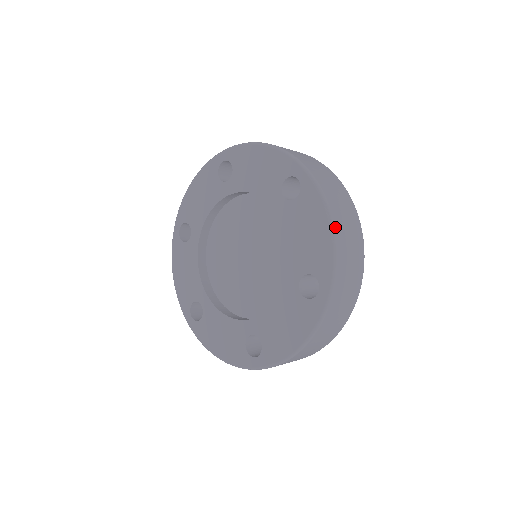
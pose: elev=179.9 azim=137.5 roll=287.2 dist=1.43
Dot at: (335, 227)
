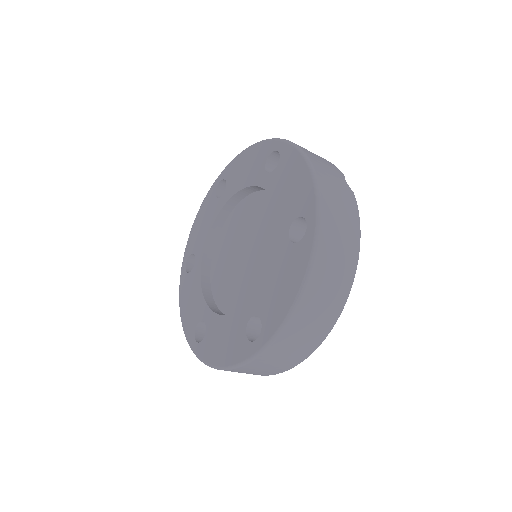
Dot at: (301, 299)
